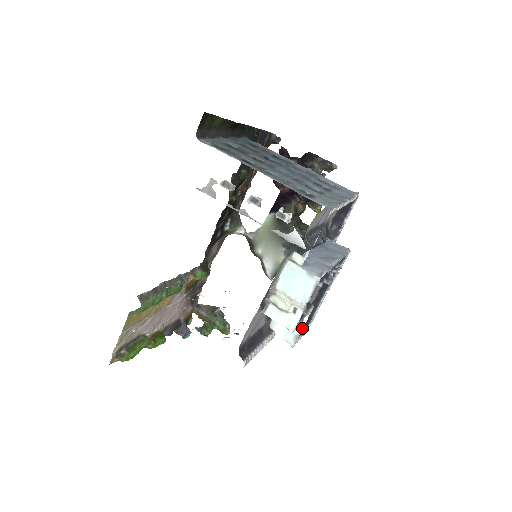
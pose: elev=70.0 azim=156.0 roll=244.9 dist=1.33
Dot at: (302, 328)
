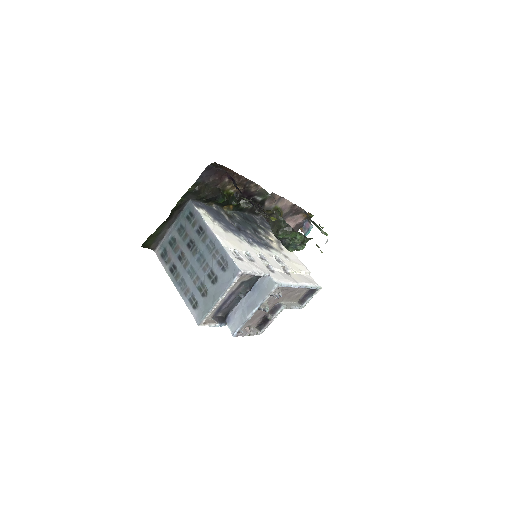
Dot at: occluded
